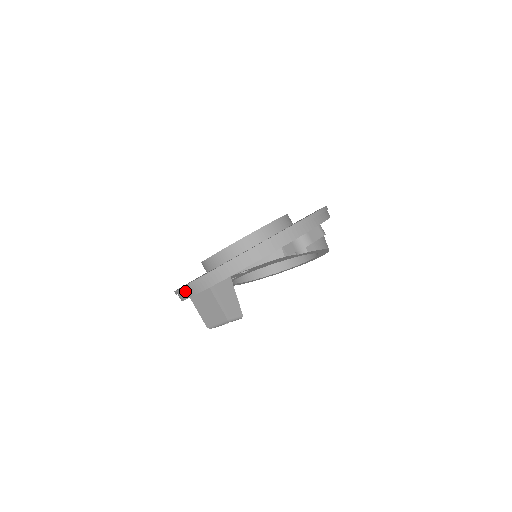
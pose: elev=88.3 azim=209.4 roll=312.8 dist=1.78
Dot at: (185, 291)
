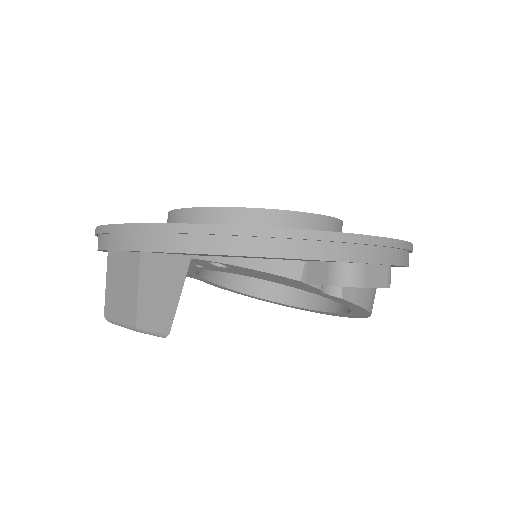
Dot at: (104, 235)
